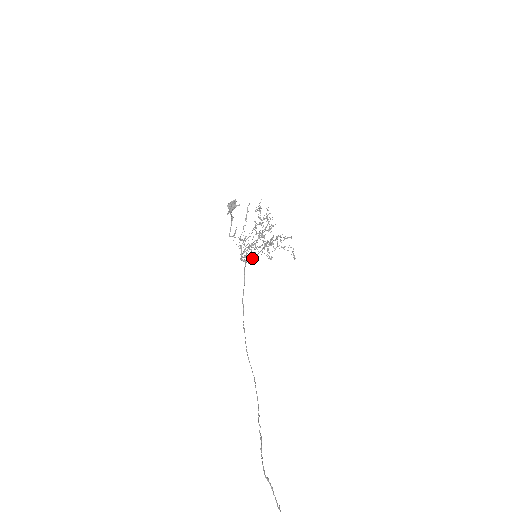
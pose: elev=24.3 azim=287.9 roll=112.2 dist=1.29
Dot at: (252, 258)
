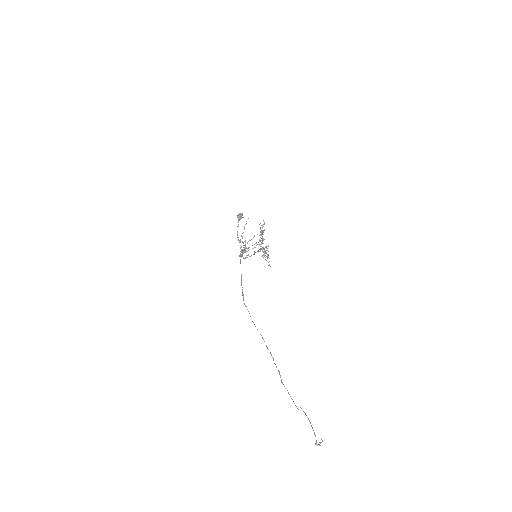
Dot at: (247, 257)
